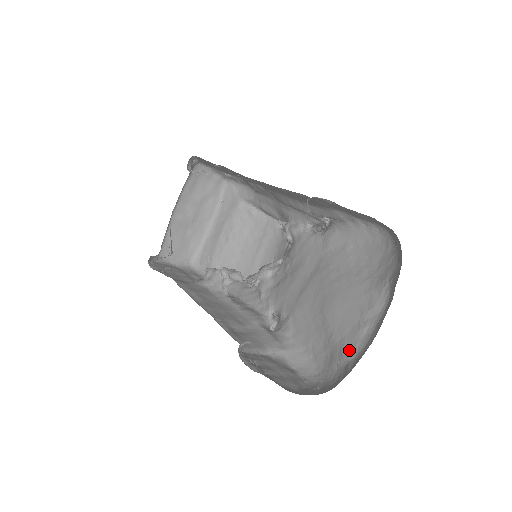
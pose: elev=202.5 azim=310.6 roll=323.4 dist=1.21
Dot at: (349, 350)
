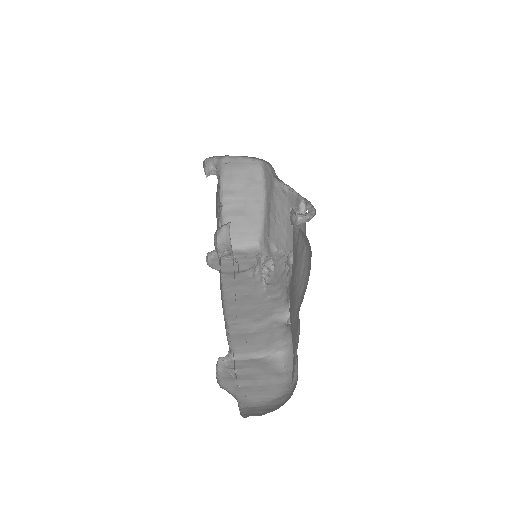
Dot at: (292, 371)
